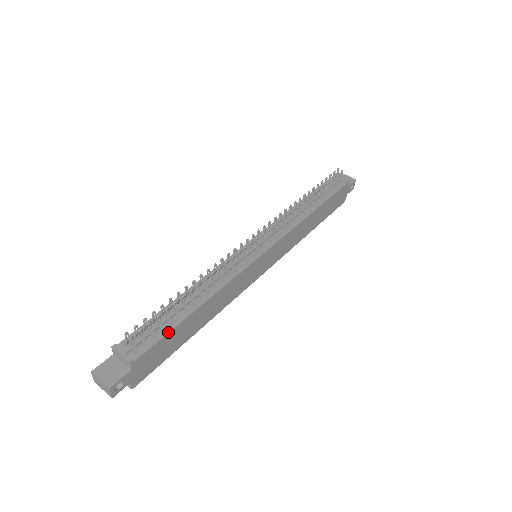
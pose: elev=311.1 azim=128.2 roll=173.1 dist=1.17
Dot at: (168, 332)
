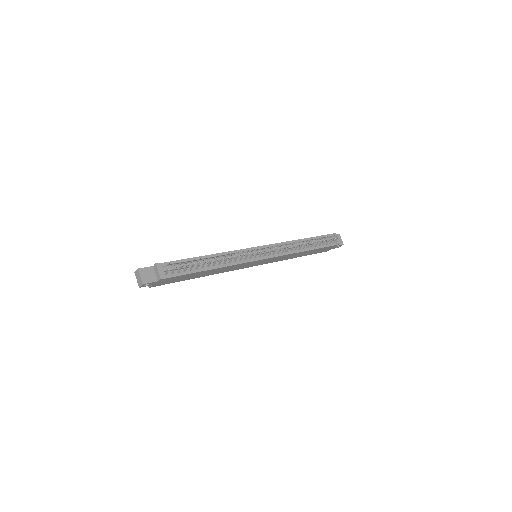
Dot at: (187, 274)
